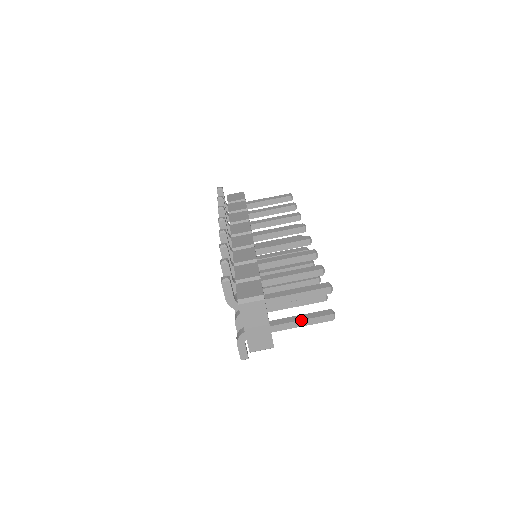
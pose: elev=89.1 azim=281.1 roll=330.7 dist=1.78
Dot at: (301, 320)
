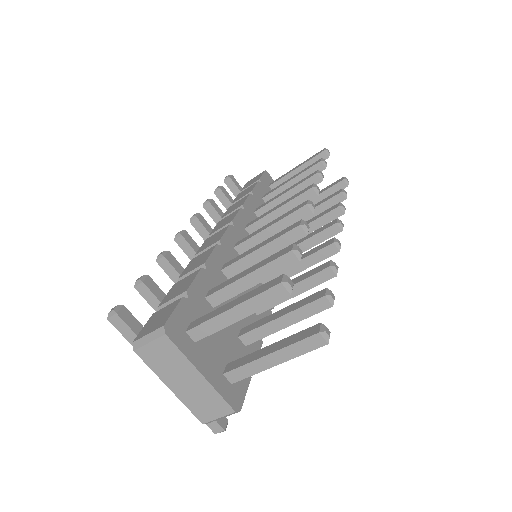
Dot at: (267, 355)
